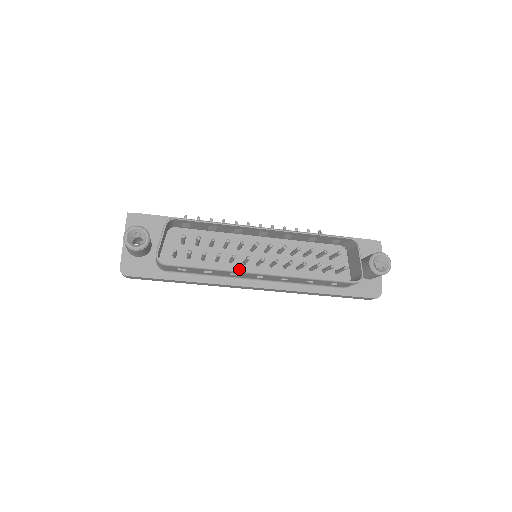
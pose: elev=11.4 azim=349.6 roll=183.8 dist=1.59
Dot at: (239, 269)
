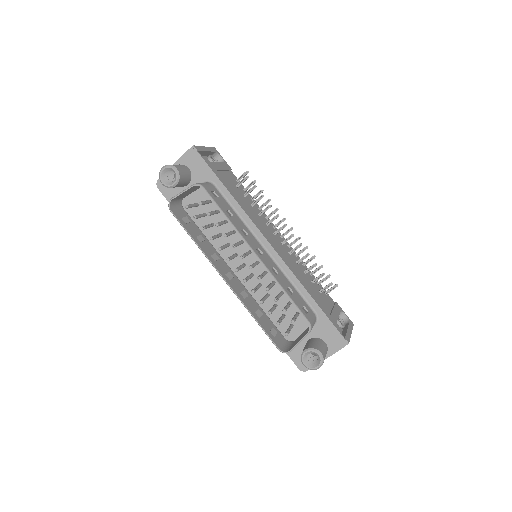
Dot at: (229, 255)
